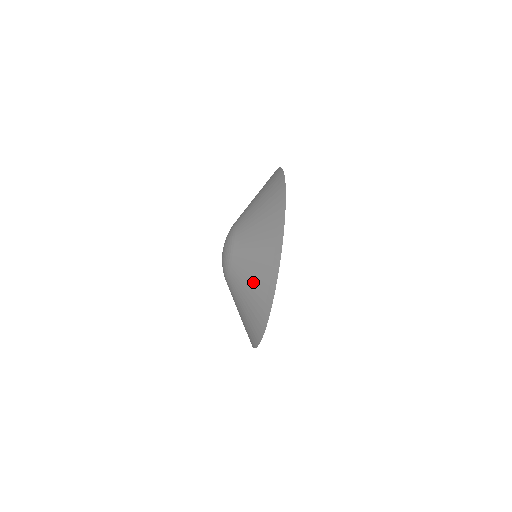
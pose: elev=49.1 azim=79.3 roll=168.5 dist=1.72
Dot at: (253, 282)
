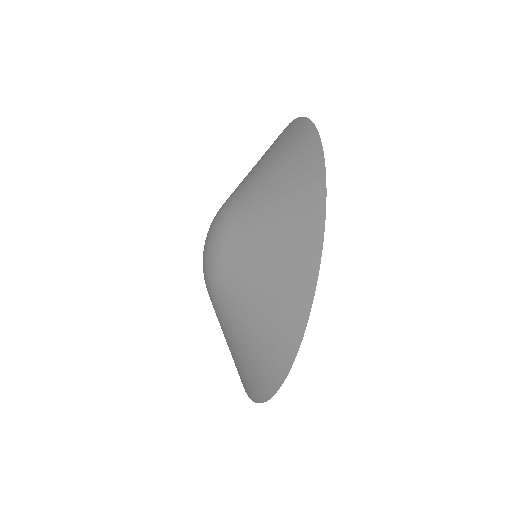
Dot at: (253, 331)
